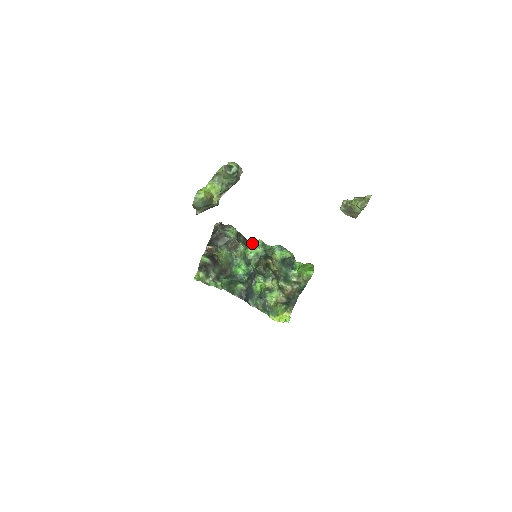
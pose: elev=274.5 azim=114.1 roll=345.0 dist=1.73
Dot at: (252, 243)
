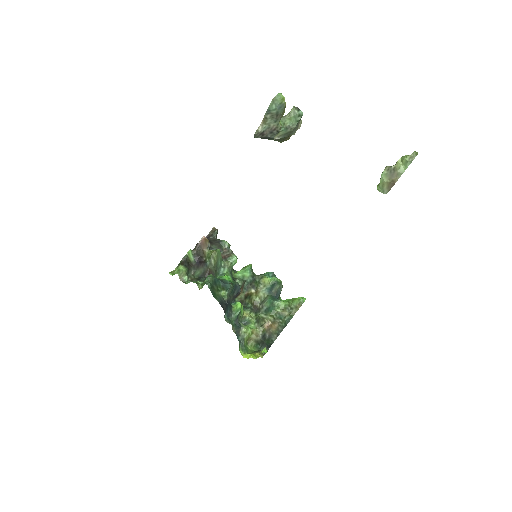
Dot at: (237, 271)
